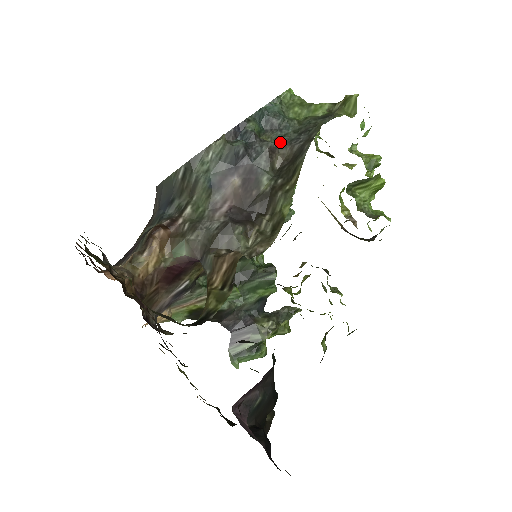
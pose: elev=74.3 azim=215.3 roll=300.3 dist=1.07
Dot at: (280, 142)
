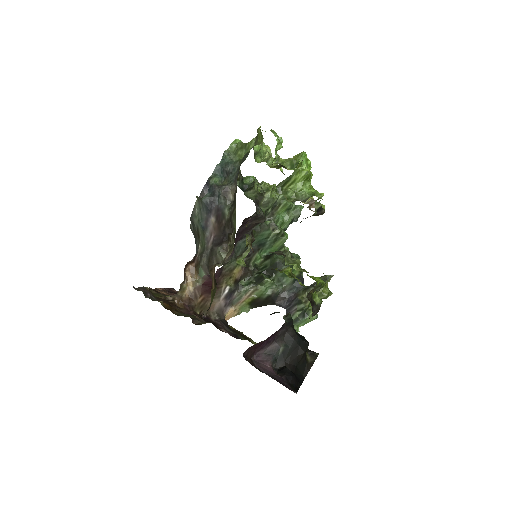
Dot at: (232, 181)
